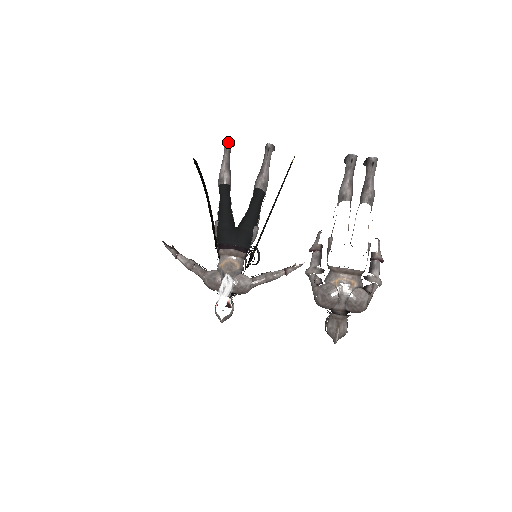
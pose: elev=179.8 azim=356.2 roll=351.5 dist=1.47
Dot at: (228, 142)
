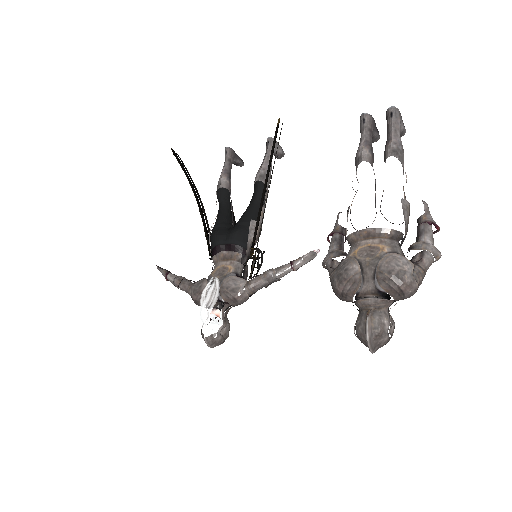
Dot at: (227, 151)
